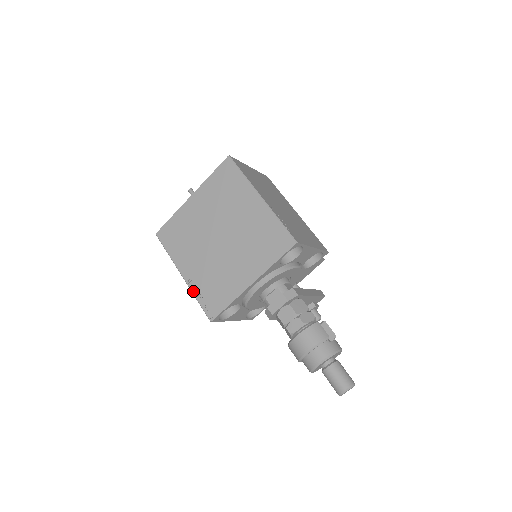
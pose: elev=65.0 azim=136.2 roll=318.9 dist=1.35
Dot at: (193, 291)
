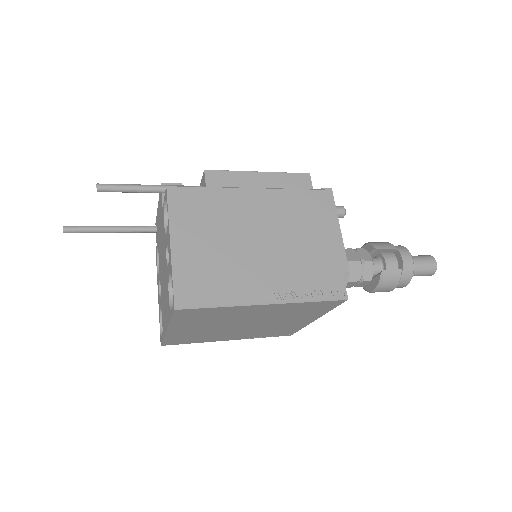
Dot at: occluded
